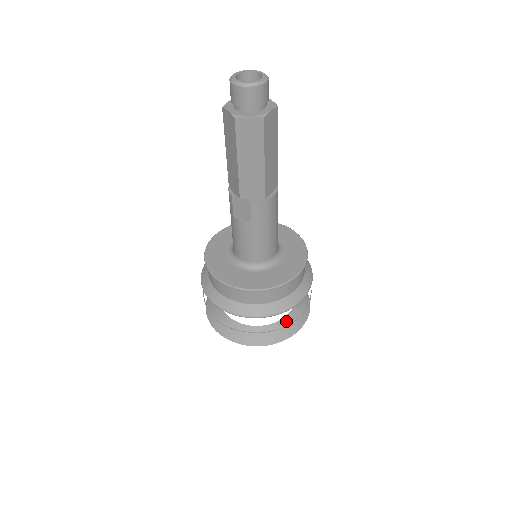
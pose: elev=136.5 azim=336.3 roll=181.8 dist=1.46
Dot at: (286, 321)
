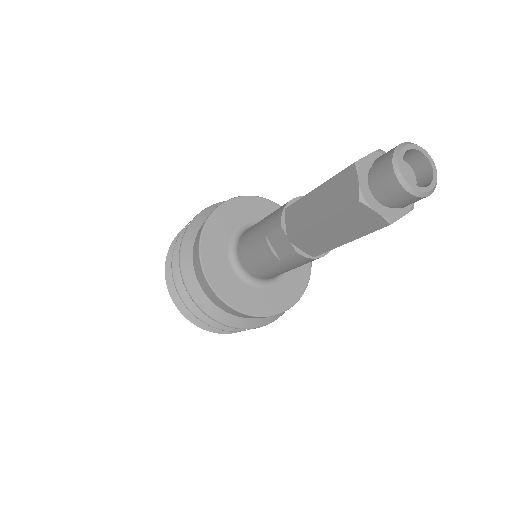
Dot at: occluded
